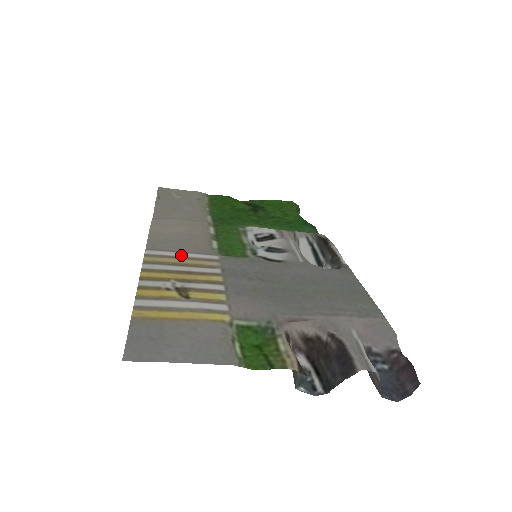
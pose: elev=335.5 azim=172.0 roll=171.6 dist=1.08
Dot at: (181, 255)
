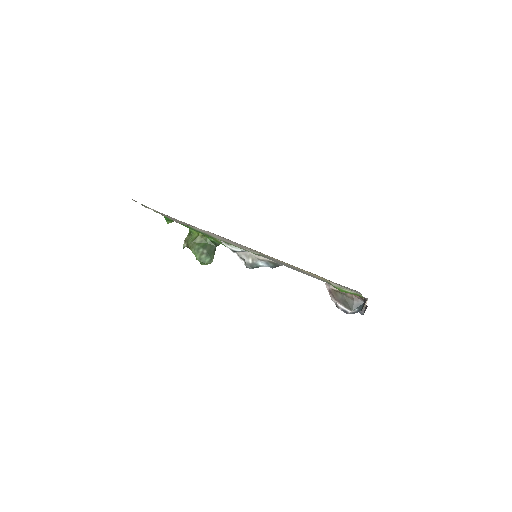
Dot at: occluded
